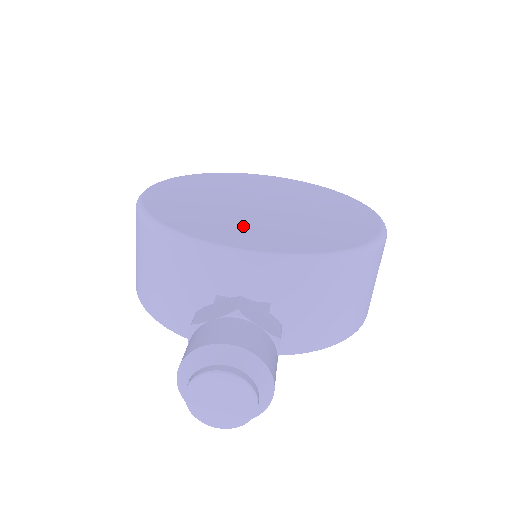
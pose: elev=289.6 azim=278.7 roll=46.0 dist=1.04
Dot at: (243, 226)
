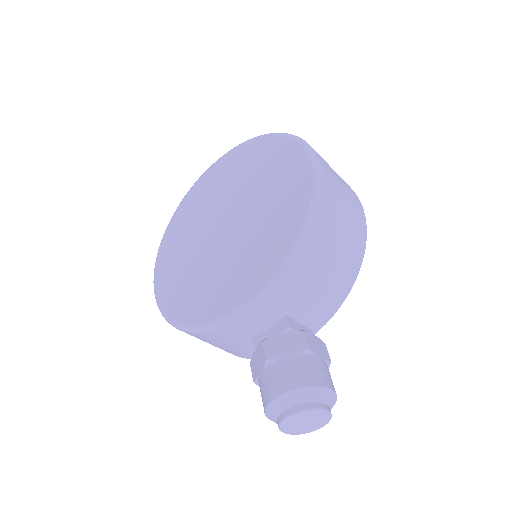
Dot at: (224, 275)
